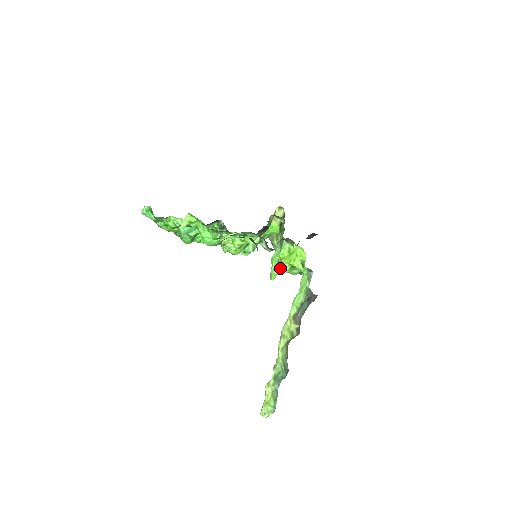
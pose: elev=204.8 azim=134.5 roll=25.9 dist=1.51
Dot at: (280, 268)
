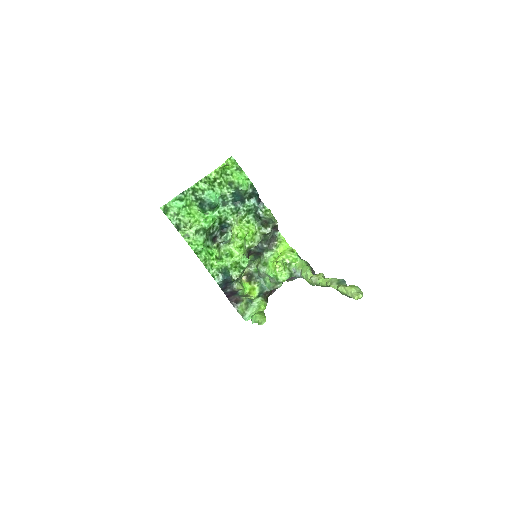
Dot at: (277, 262)
